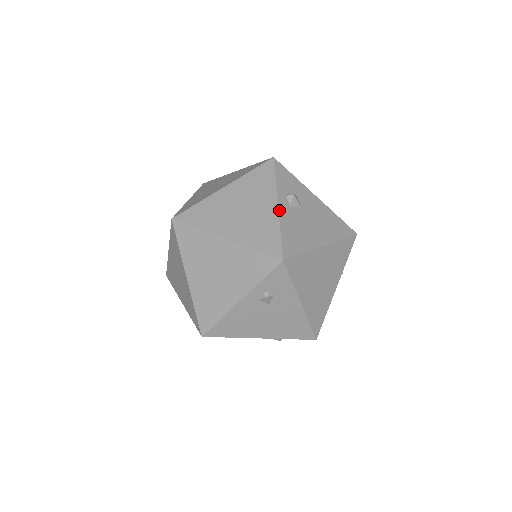
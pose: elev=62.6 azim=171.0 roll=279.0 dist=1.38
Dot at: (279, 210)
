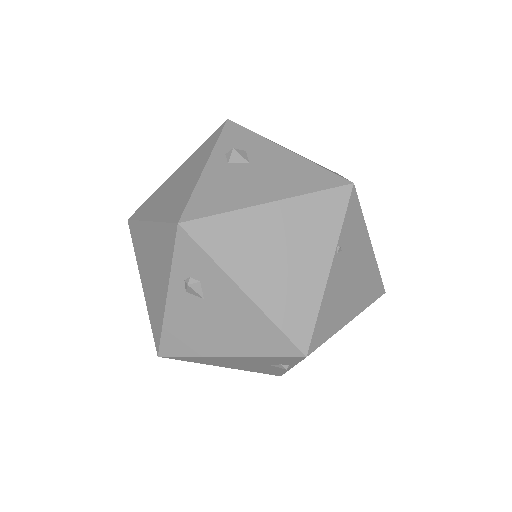
Dot at: (204, 170)
